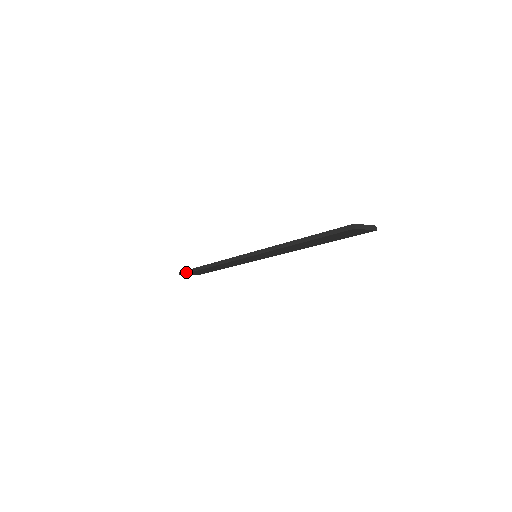
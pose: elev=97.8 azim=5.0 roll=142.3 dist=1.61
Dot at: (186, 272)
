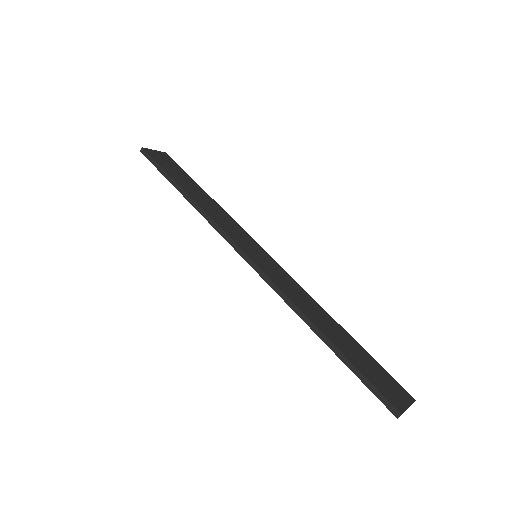
Dot at: (152, 161)
